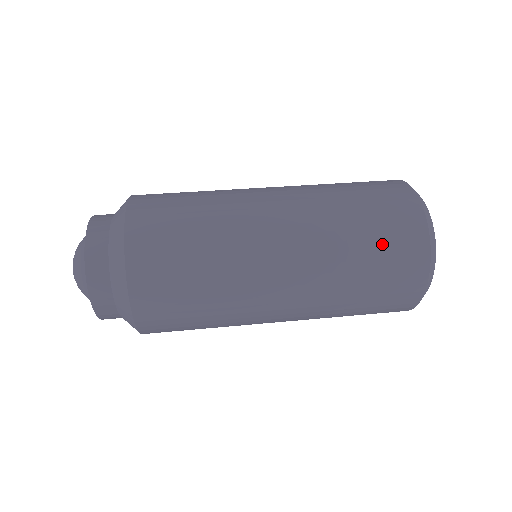
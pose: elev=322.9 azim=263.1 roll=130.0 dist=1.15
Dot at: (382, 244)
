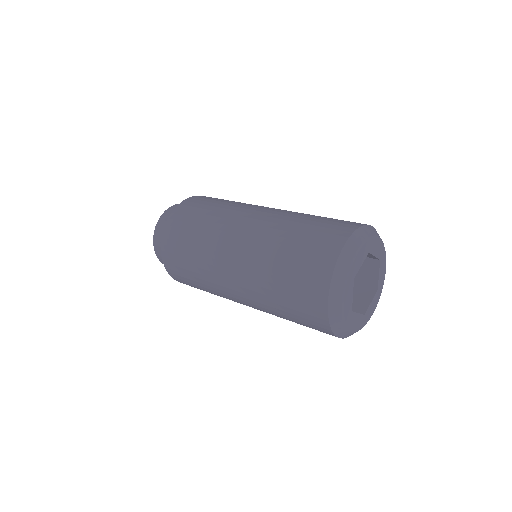
Dot at: (293, 294)
